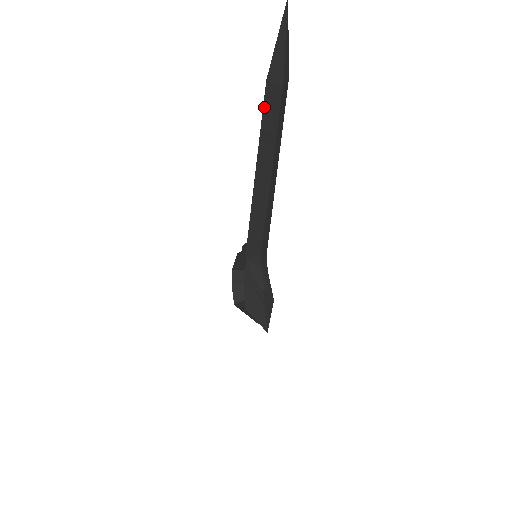
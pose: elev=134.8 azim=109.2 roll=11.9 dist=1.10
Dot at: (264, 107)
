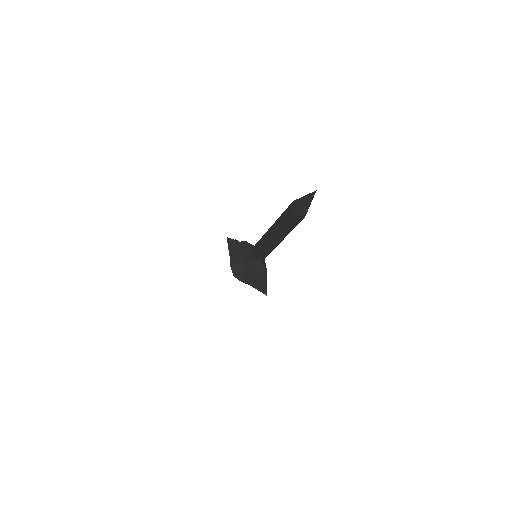
Dot at: (287, 220)
